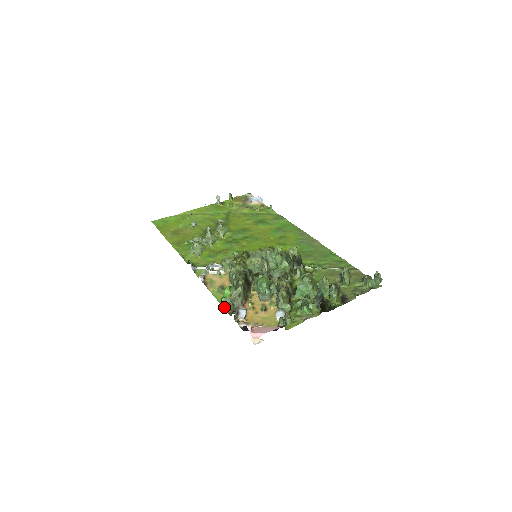
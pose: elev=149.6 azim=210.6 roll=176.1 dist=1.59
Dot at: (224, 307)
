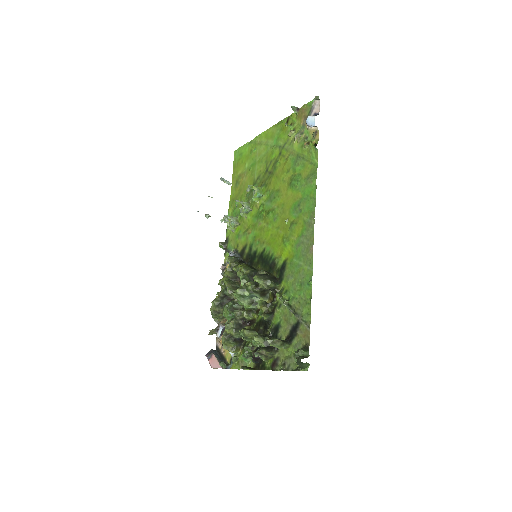
Dot at: occluded
